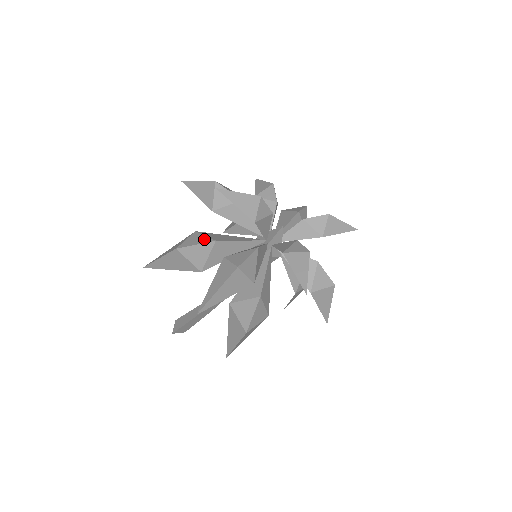
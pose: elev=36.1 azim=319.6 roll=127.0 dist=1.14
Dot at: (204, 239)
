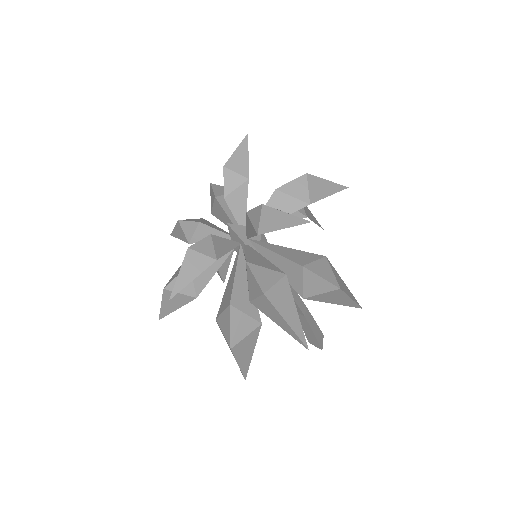
Dot at: (226, 316)
